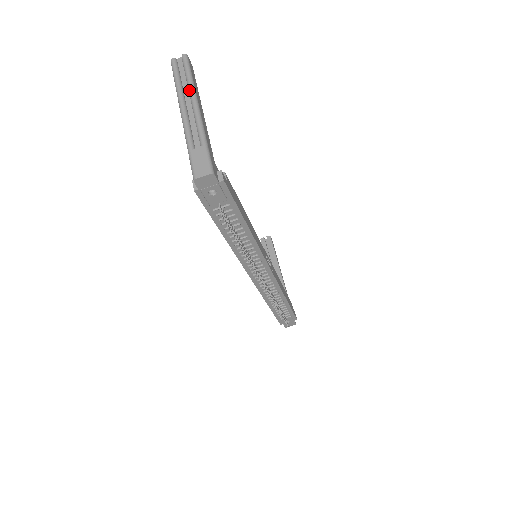
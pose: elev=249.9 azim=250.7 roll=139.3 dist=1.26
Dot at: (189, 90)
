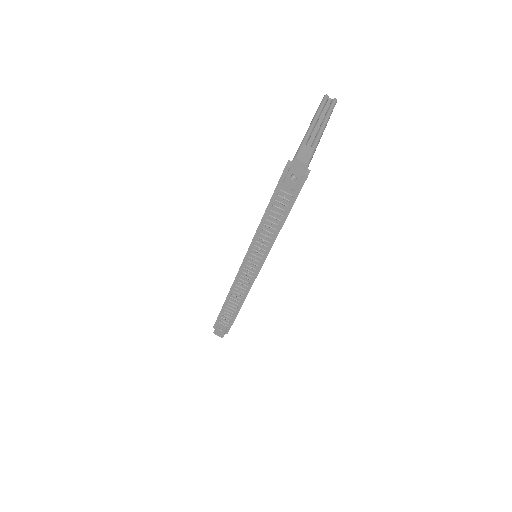
Dot at: (325, 117)
